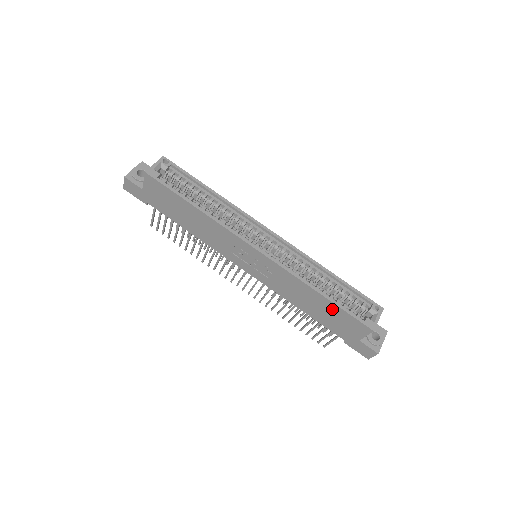
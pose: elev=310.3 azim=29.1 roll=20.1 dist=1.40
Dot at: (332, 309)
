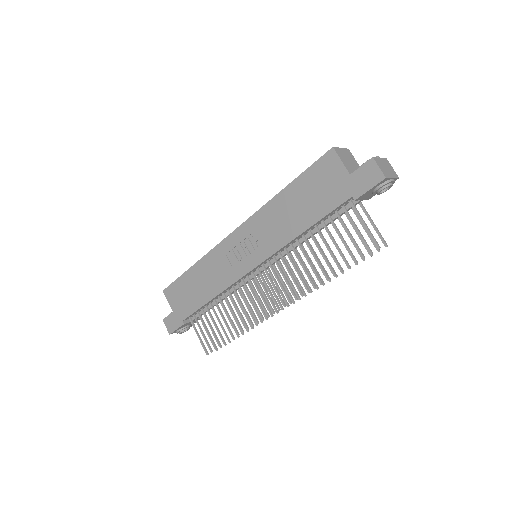
Dot at: (302, 187)
